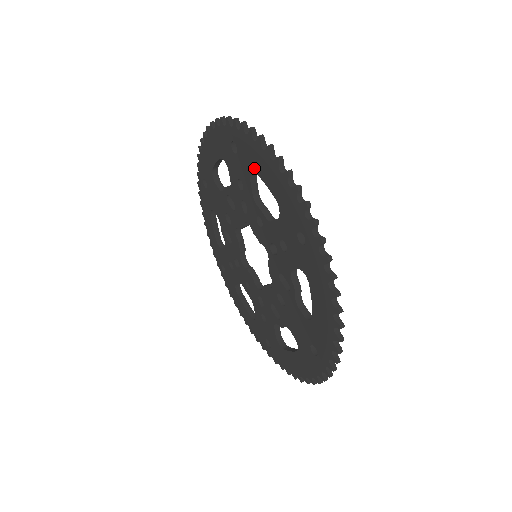
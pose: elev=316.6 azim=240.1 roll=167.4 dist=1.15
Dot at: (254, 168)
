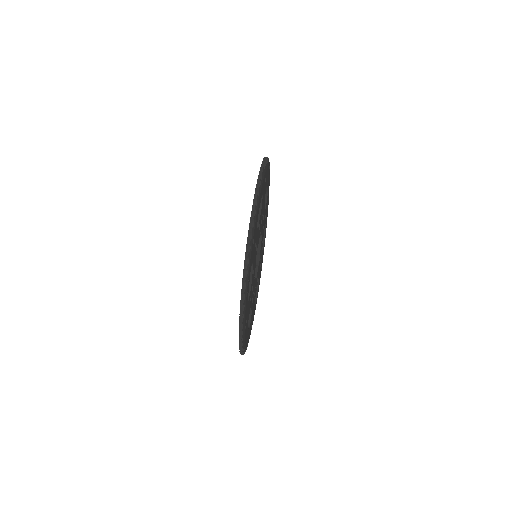
Dot at: occluded
